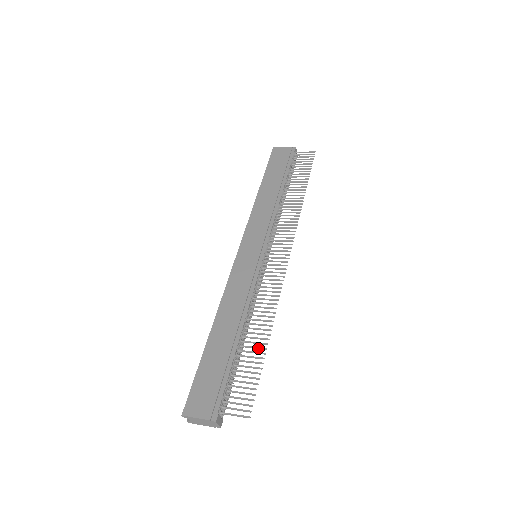
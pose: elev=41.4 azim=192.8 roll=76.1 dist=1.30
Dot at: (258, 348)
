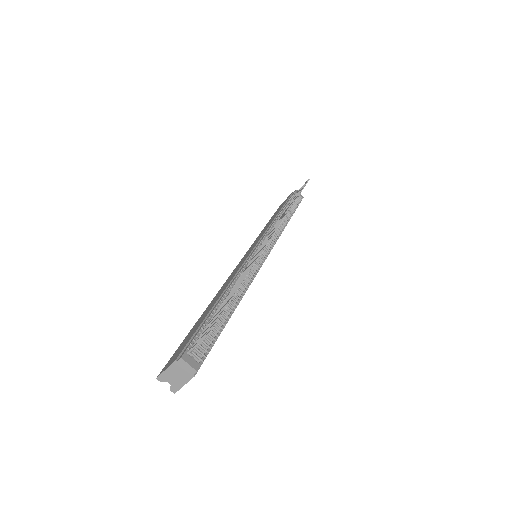
Dot at: (234, 290)
